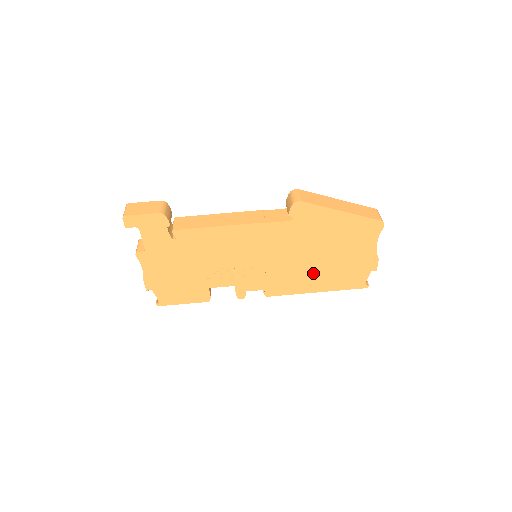
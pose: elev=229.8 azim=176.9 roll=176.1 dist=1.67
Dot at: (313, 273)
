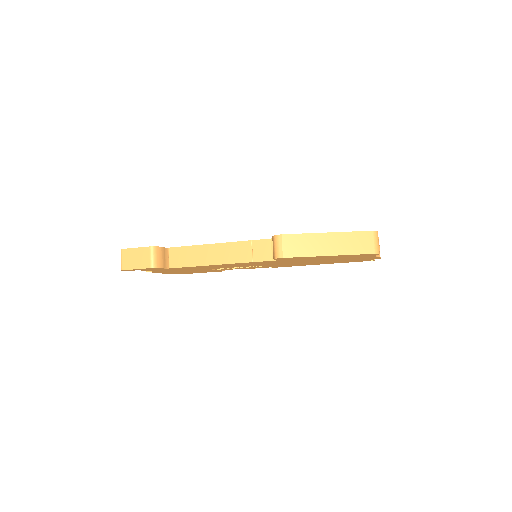
Dot at: occluded
